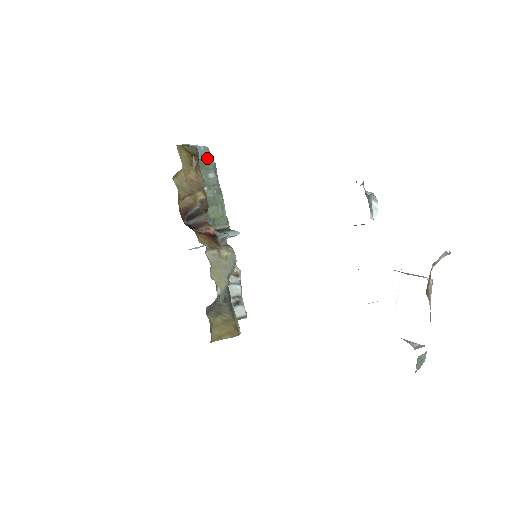
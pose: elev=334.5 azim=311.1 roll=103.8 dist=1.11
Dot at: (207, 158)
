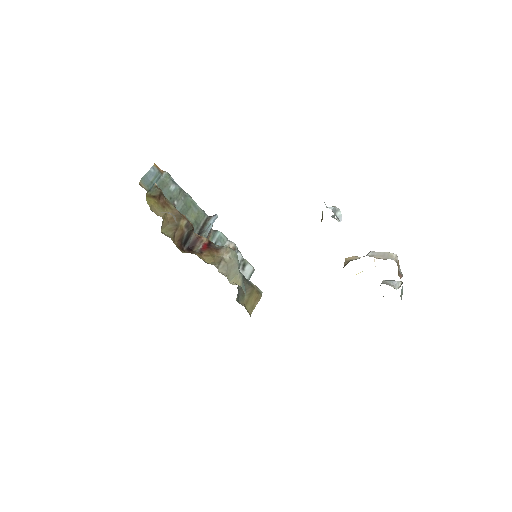
Dot at: (160, 175)
